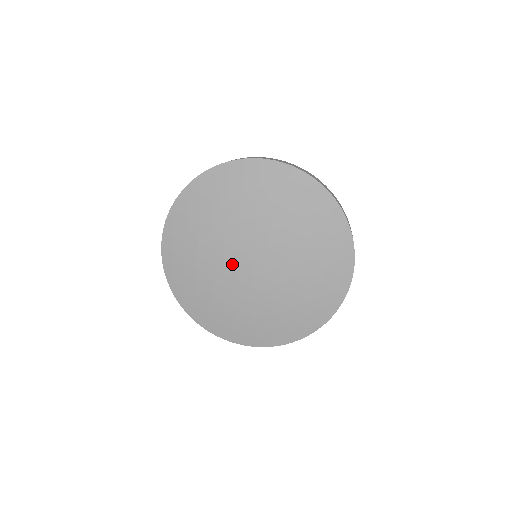
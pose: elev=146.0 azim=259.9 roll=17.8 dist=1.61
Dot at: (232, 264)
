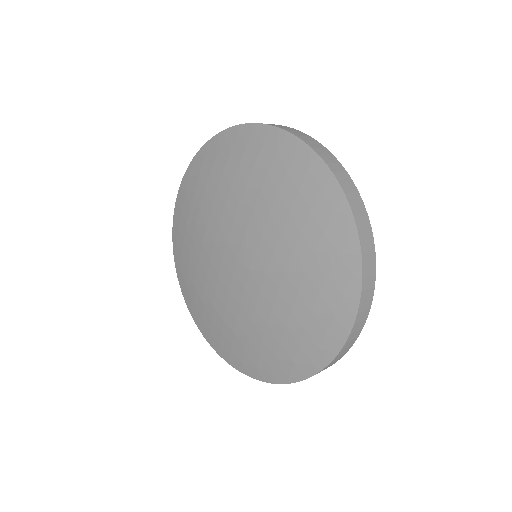
Dot at: (219, 252)
